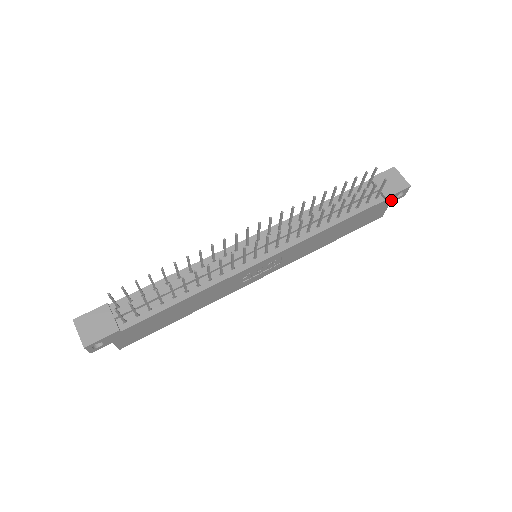
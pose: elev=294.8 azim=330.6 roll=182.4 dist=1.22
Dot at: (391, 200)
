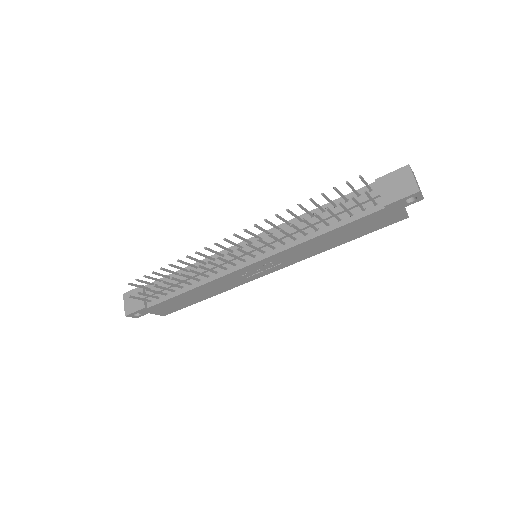
Dot at: (400, 205)
